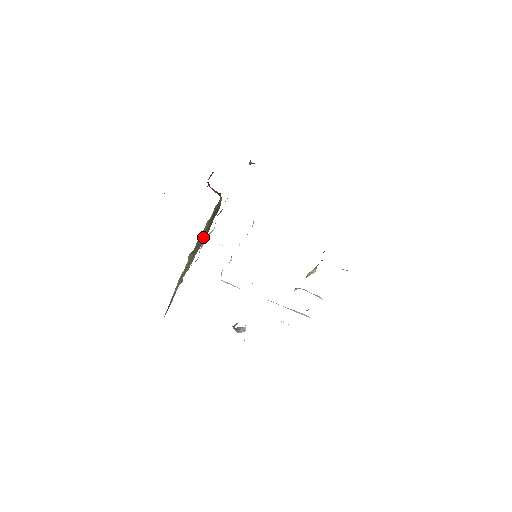
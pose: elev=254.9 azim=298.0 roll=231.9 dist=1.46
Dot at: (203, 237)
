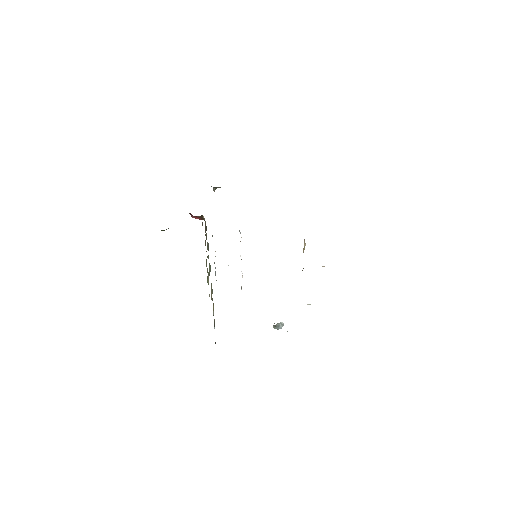
Dot at: occluded
